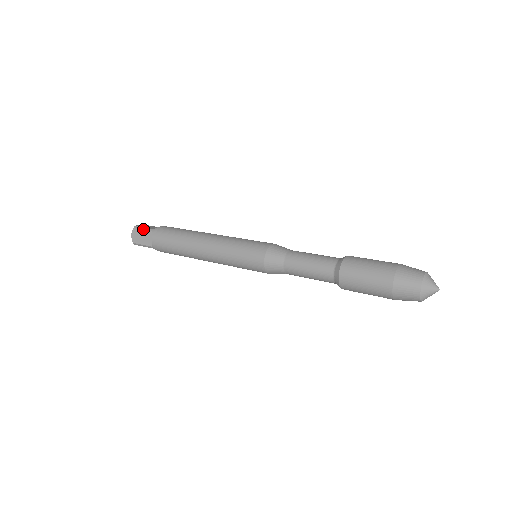
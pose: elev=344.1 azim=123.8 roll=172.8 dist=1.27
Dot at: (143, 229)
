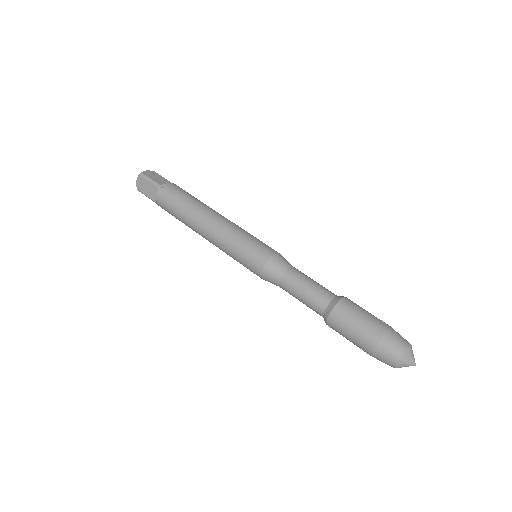
Dot at: (149, 181)
